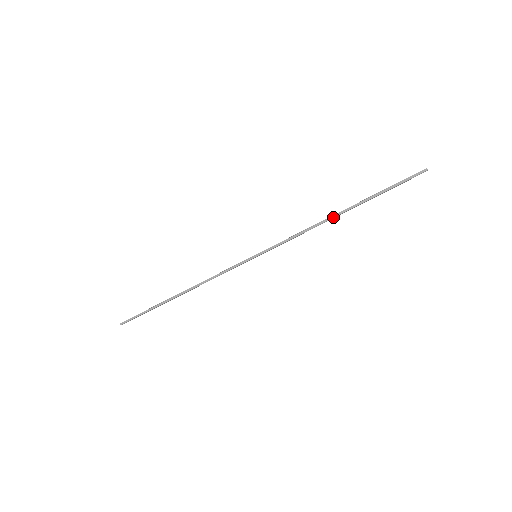
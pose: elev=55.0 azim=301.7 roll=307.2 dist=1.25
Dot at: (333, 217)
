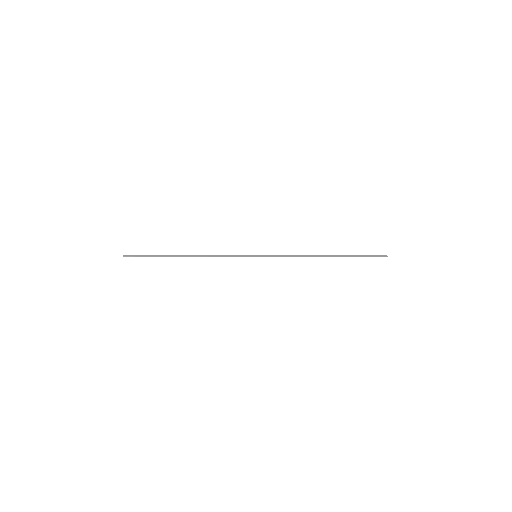
Dot at: occluded
